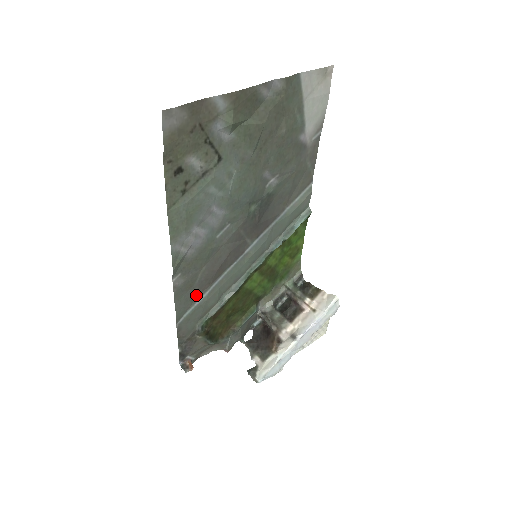
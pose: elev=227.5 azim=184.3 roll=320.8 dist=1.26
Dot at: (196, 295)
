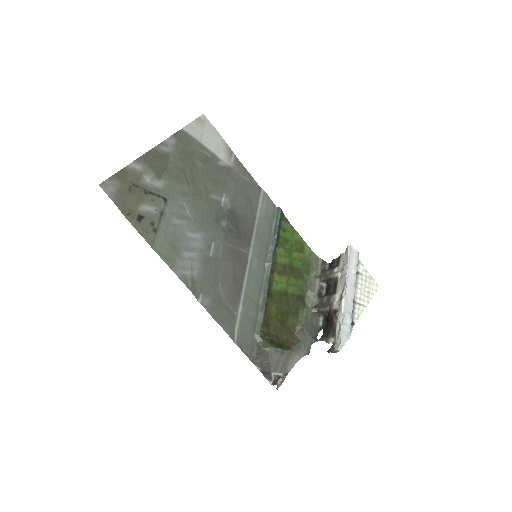
Dot at: (233, 311)
